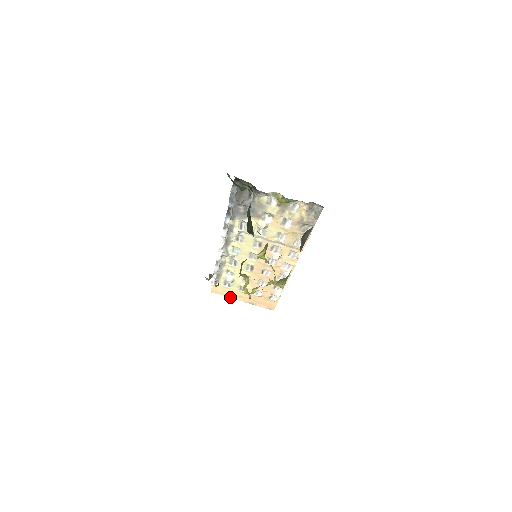
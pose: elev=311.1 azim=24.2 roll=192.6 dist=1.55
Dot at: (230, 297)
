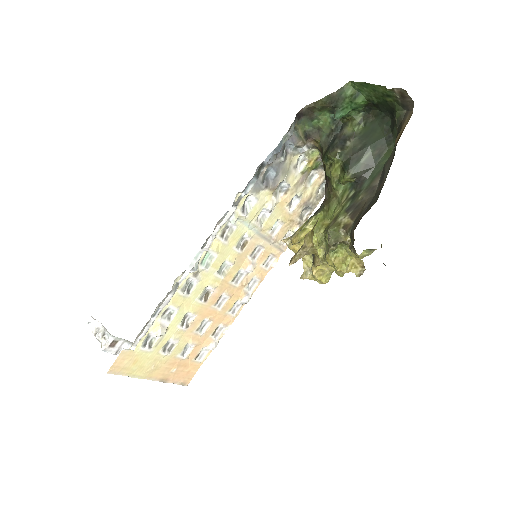
Dot at: (136, 376)
